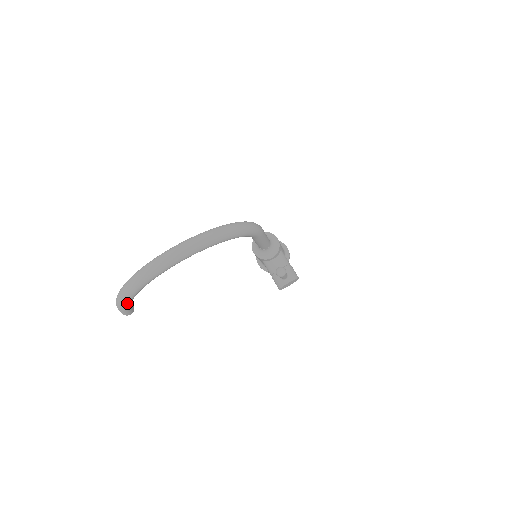
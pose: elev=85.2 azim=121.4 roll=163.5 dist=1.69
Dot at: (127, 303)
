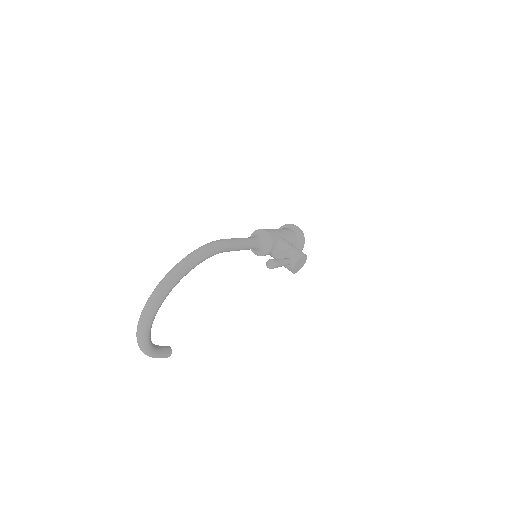
Dot at: (151, 353)
